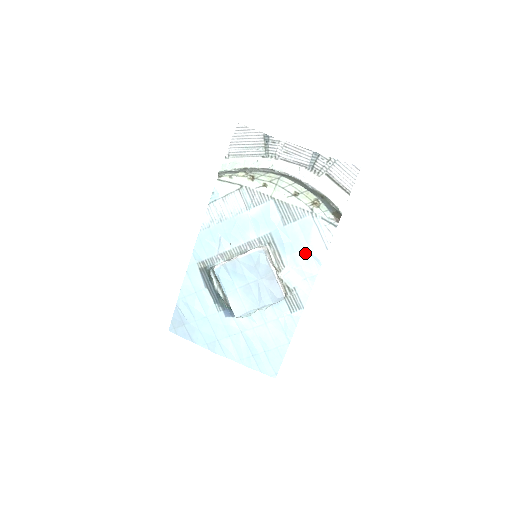
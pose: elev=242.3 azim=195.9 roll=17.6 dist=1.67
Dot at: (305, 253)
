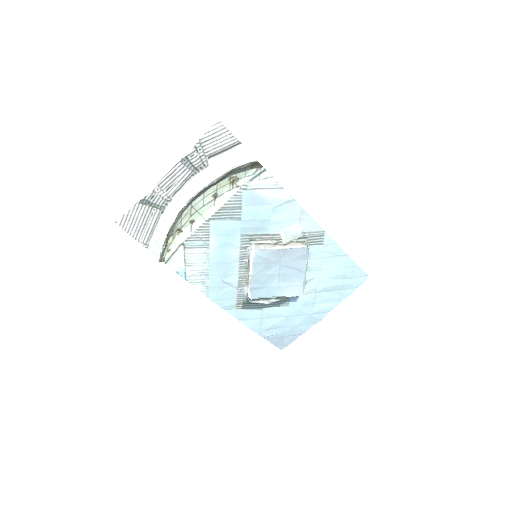
Dot at: (276, 211)
